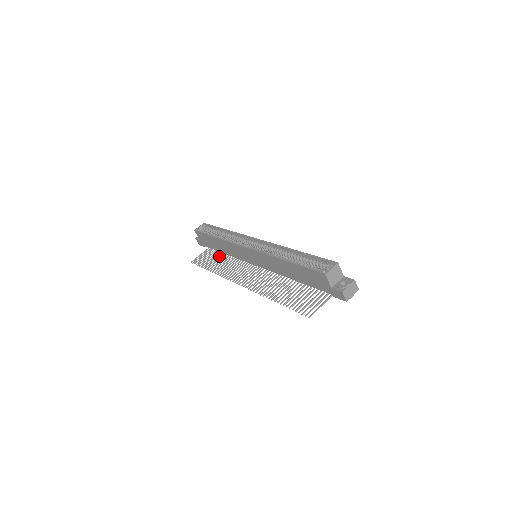
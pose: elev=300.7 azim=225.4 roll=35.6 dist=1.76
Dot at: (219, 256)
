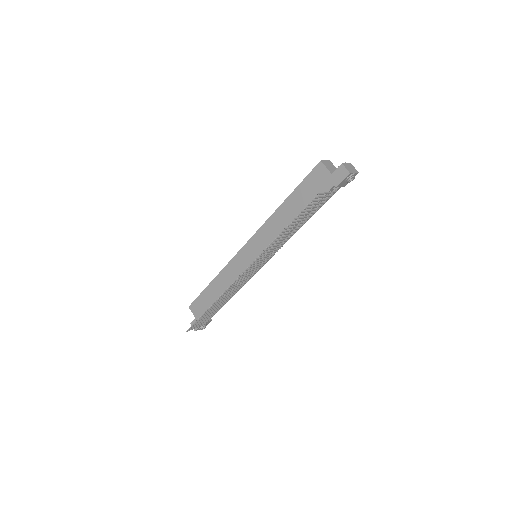
Dot at: (218, 308)
